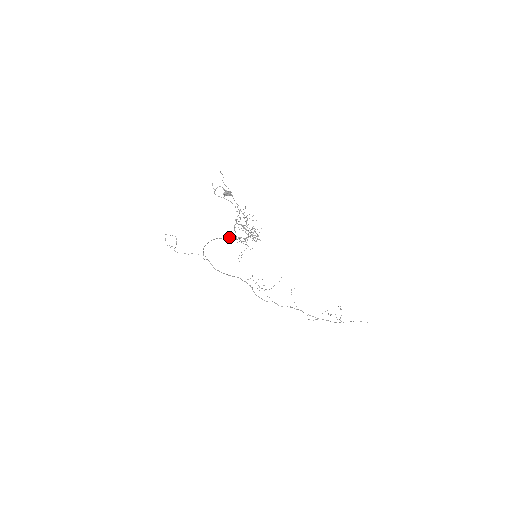
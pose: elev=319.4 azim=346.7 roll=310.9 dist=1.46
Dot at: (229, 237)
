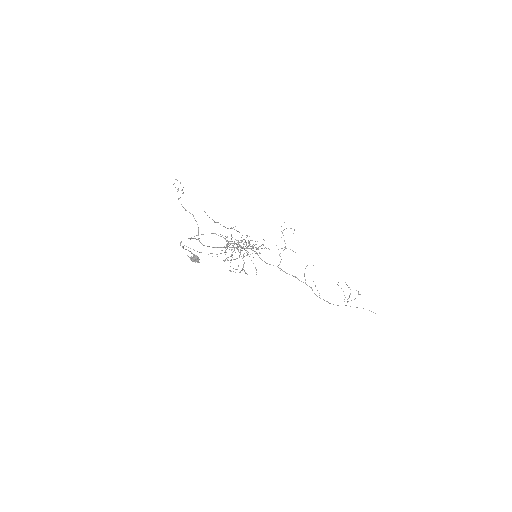
Dot at: (225, 239)
